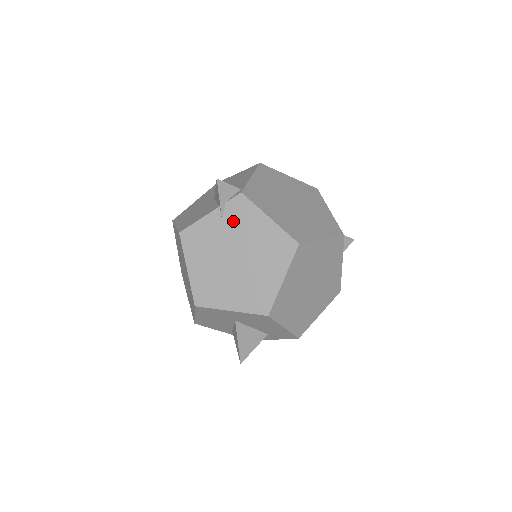
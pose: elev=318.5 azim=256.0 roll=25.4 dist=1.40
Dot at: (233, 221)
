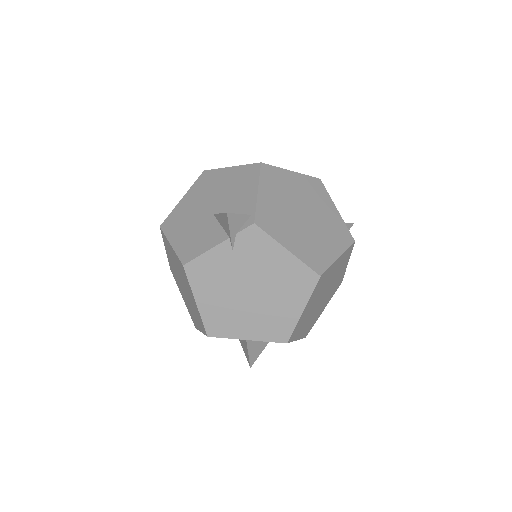
Dot at: (246, 254)
